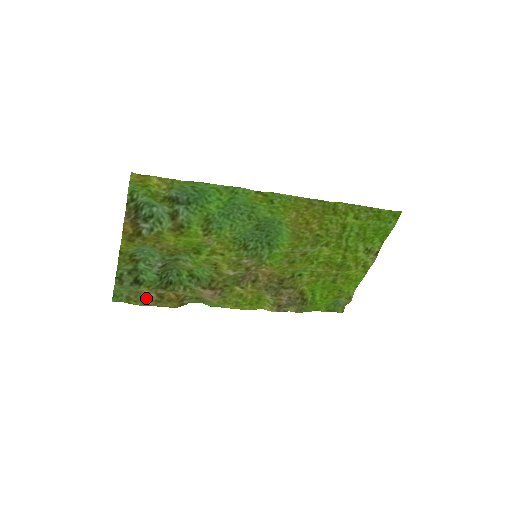
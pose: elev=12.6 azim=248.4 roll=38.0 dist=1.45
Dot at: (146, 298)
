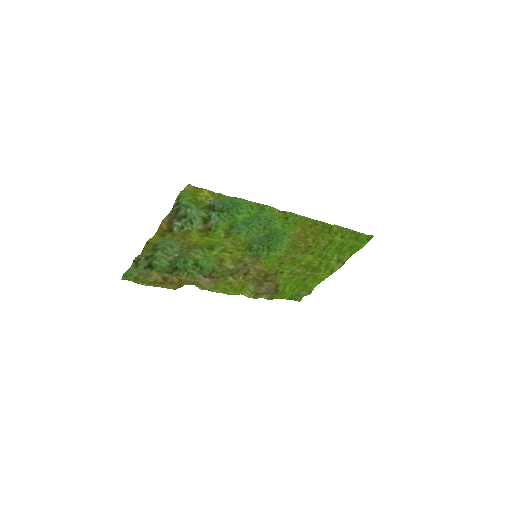
Dot at: (153, 280)
